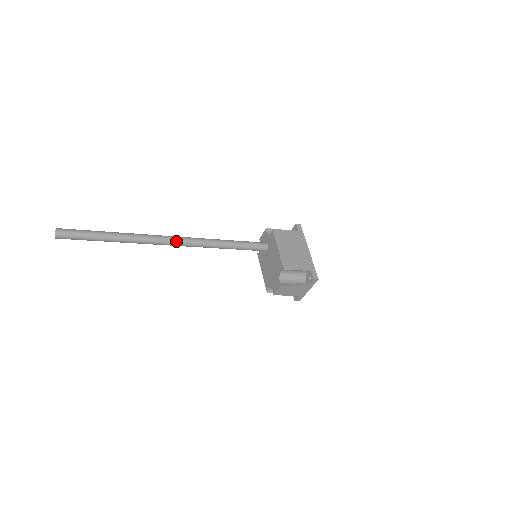
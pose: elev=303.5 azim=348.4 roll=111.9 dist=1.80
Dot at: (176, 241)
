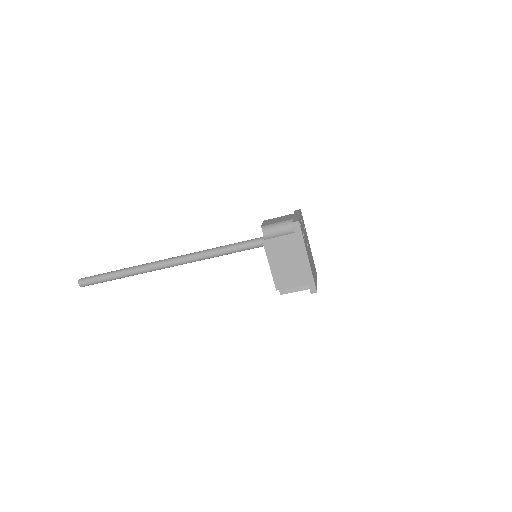
Dot at: (173, 266)
